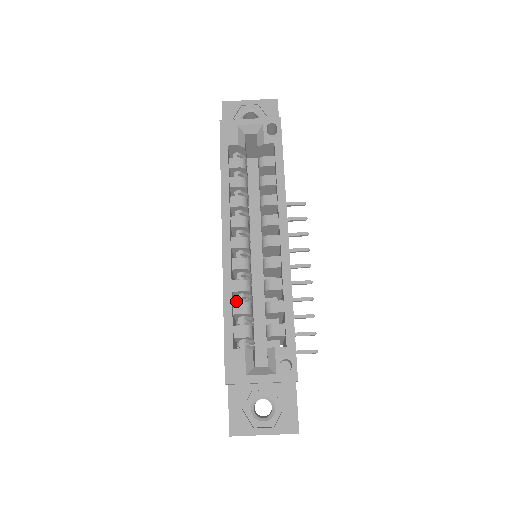
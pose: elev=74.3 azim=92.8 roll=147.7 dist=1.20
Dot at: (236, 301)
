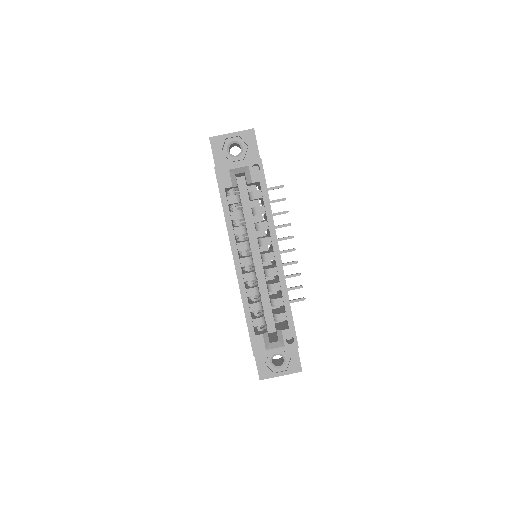
Dot at: occluded
